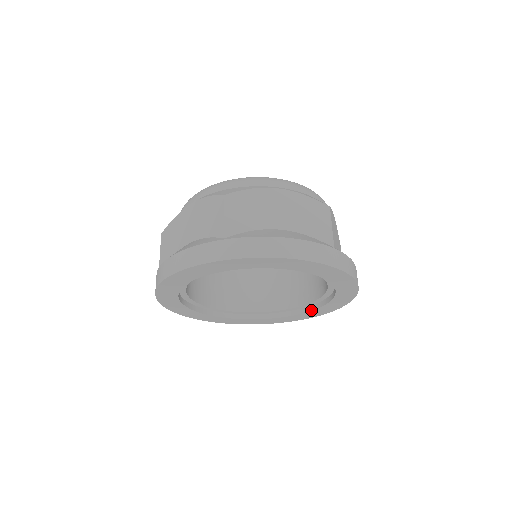
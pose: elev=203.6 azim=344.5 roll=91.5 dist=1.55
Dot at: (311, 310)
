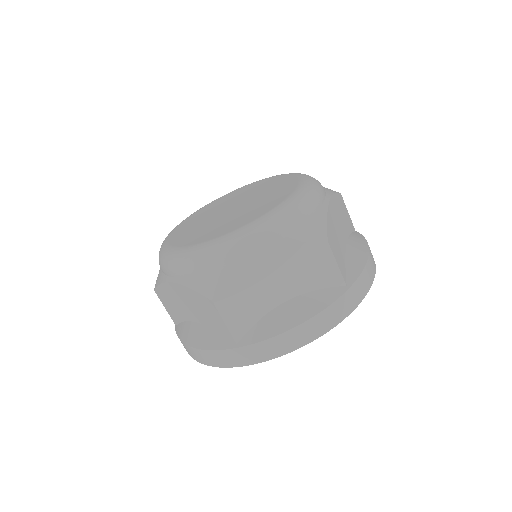
Dot at: occluded
